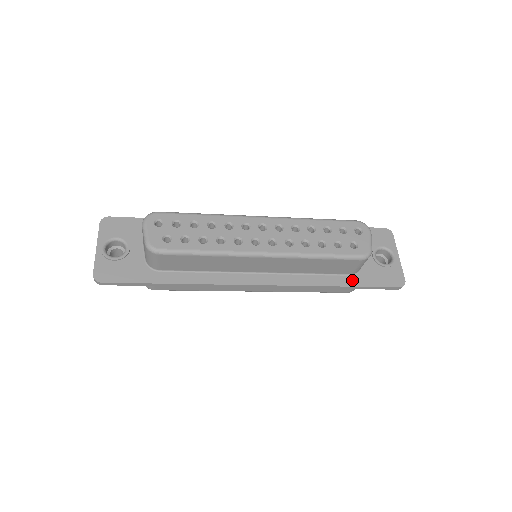
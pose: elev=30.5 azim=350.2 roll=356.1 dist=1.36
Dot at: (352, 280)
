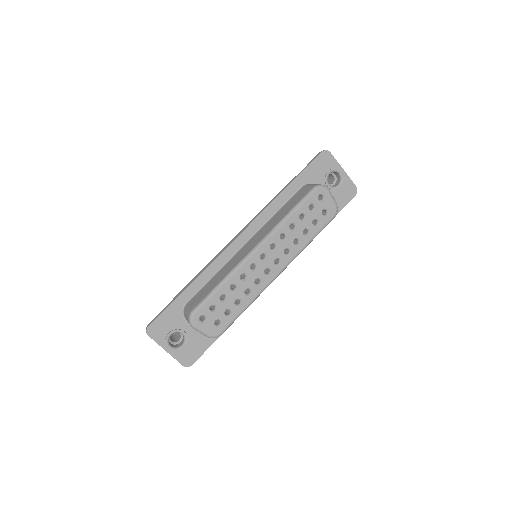
Dot at: occluded
